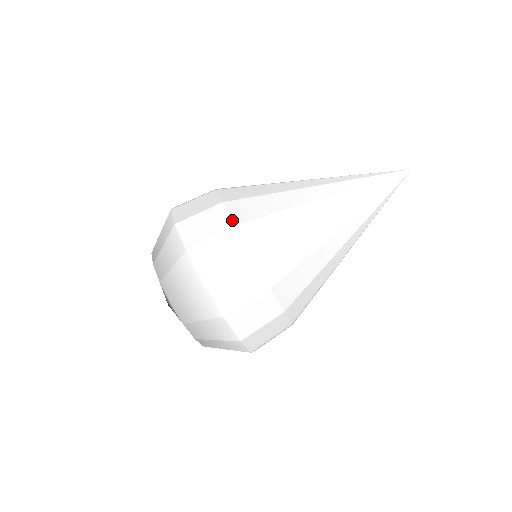
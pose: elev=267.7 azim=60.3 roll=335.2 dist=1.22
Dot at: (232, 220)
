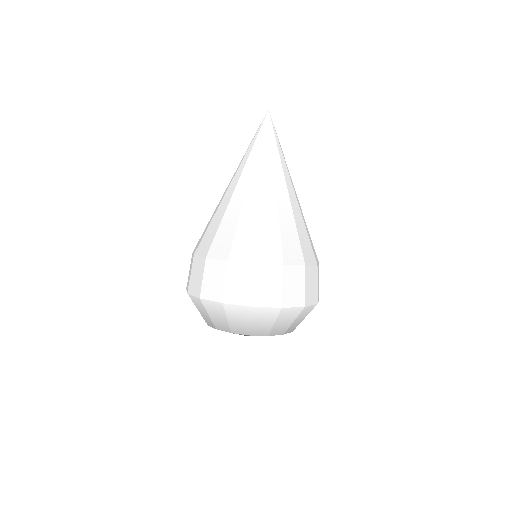
Dot at: (203, 257)
